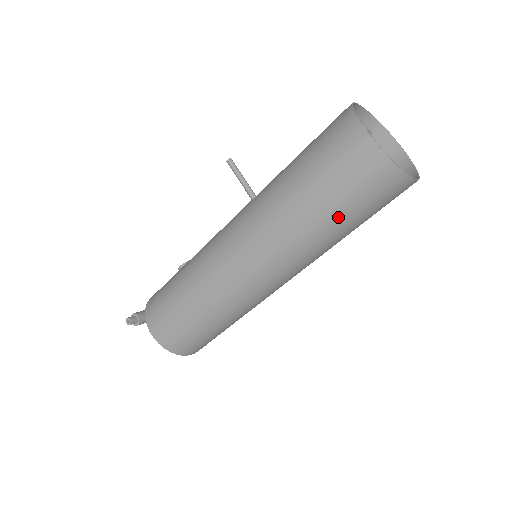
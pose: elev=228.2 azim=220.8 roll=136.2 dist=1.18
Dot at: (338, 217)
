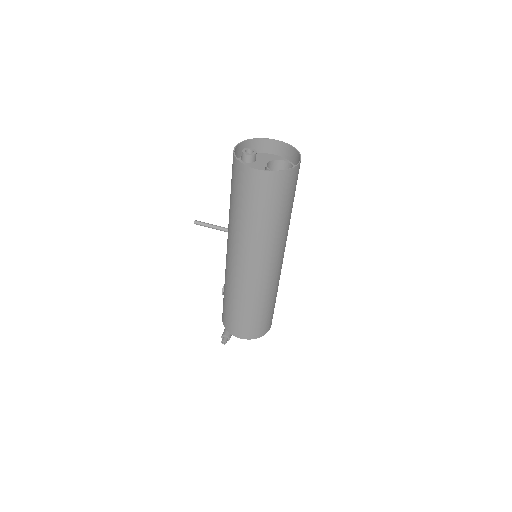
Dot at: (280, 213)
